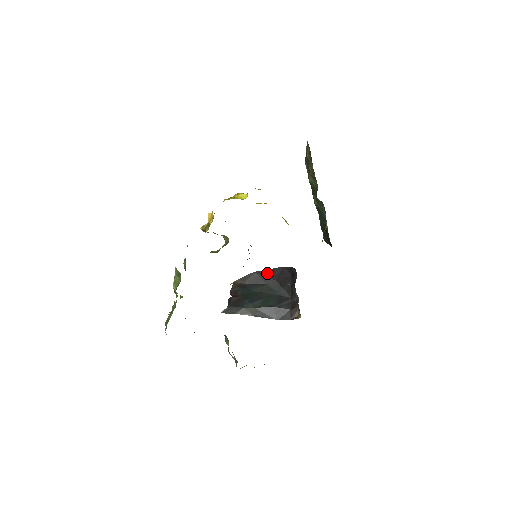
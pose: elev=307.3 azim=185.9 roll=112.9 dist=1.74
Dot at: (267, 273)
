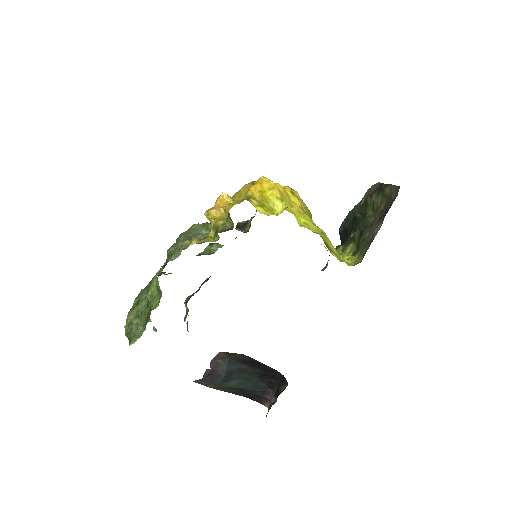
Dot at: (258, 363)
